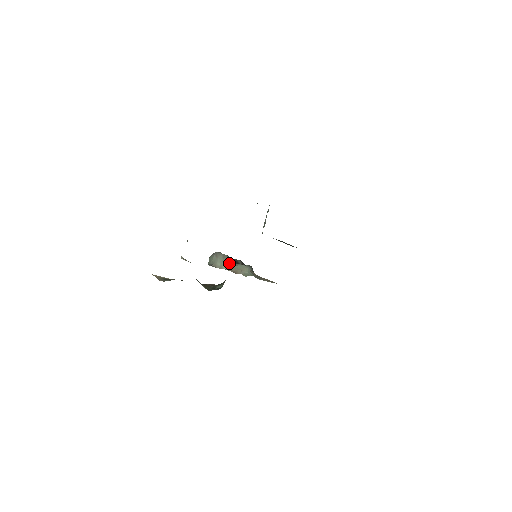
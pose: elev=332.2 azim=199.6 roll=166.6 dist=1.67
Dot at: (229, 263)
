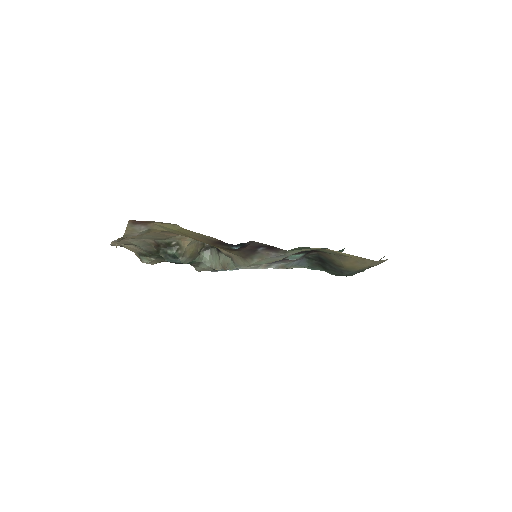
Dot at: (219, 258)
